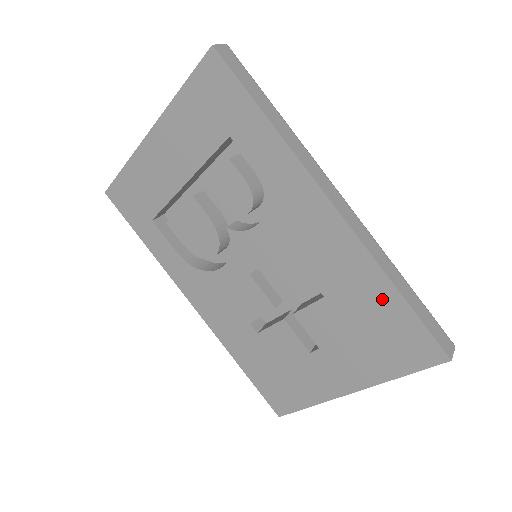
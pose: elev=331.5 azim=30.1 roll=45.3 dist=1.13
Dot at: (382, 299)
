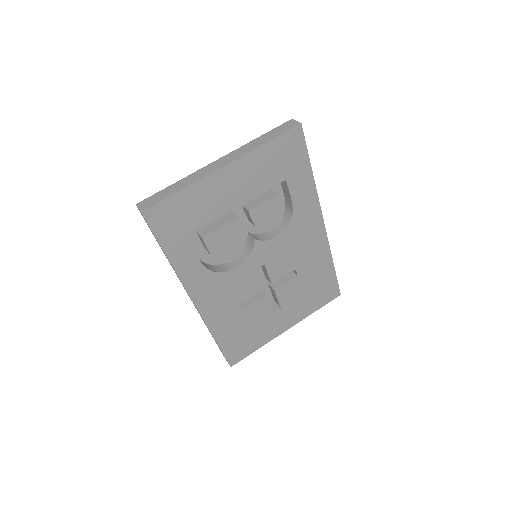
Dot at: (325, 271)
